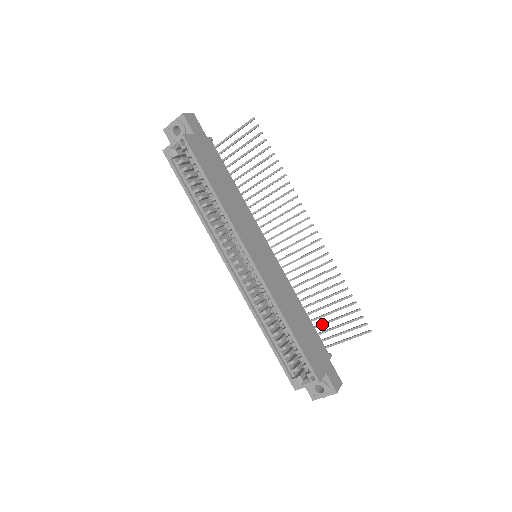
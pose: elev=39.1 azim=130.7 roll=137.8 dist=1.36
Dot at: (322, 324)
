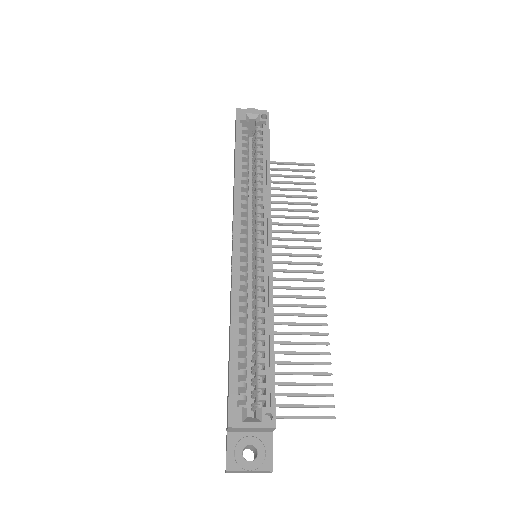
Dot at: (275, 382)
